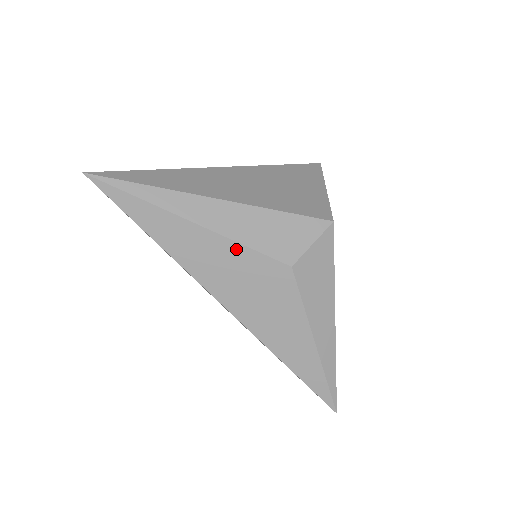
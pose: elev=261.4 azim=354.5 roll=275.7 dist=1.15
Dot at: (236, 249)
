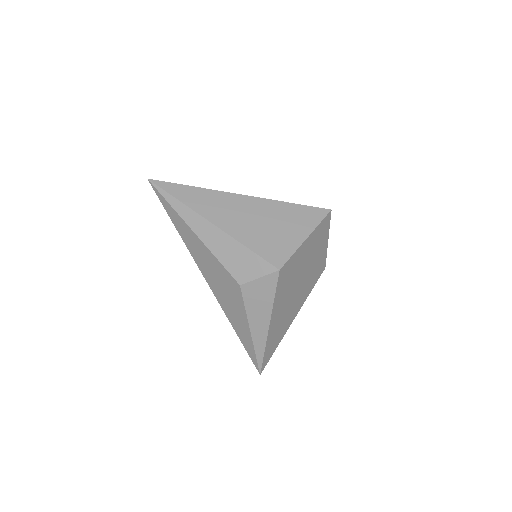
Dot at: (214, 259)
